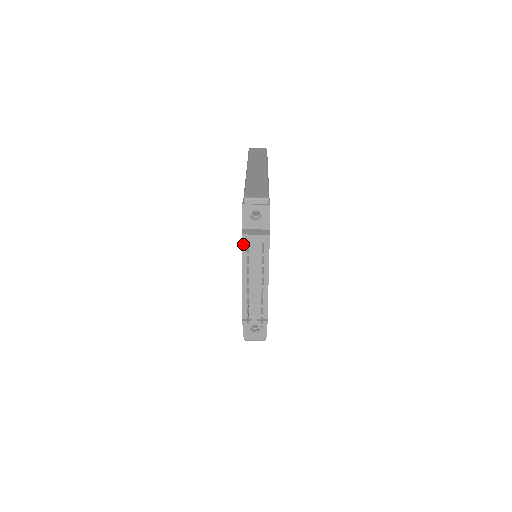
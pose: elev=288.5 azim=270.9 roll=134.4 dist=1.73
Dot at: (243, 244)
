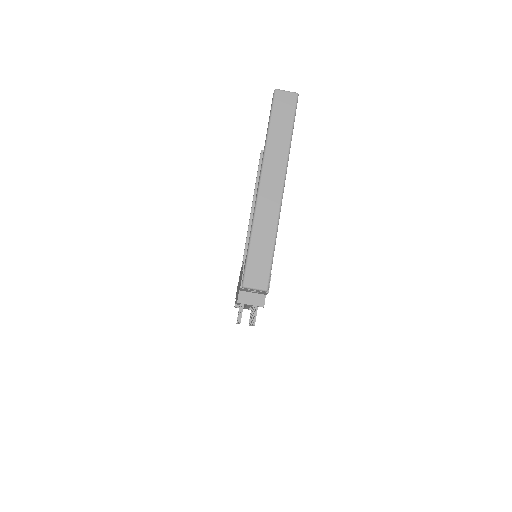
Dot at: occluded
